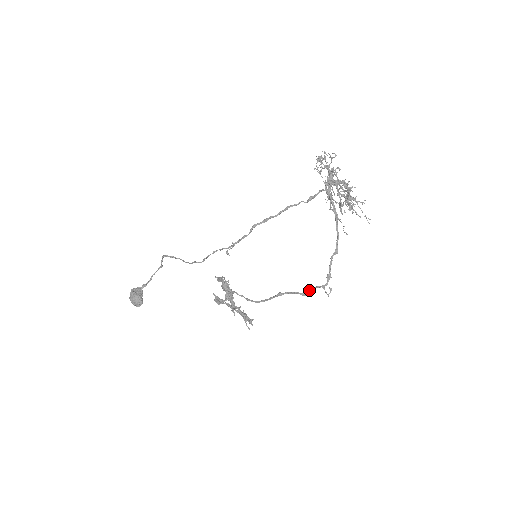
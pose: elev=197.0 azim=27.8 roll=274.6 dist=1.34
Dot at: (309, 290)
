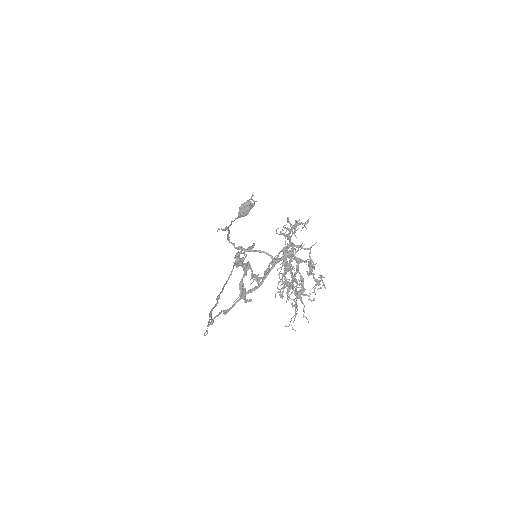
Dot at: occluded
